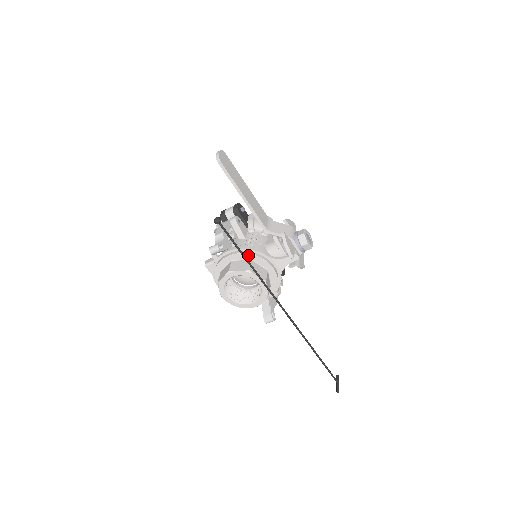
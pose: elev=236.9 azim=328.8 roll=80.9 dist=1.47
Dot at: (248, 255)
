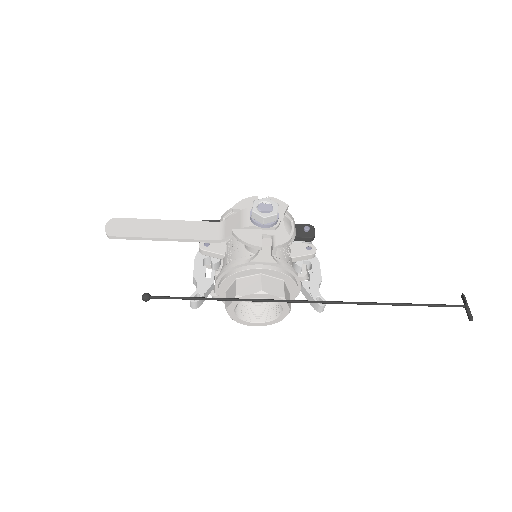
Dot at: (228, 278)
